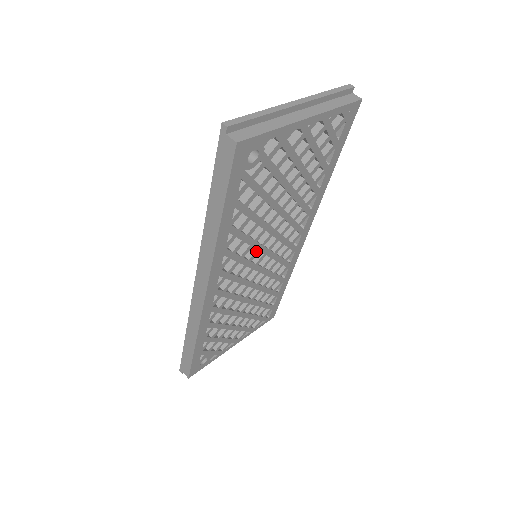
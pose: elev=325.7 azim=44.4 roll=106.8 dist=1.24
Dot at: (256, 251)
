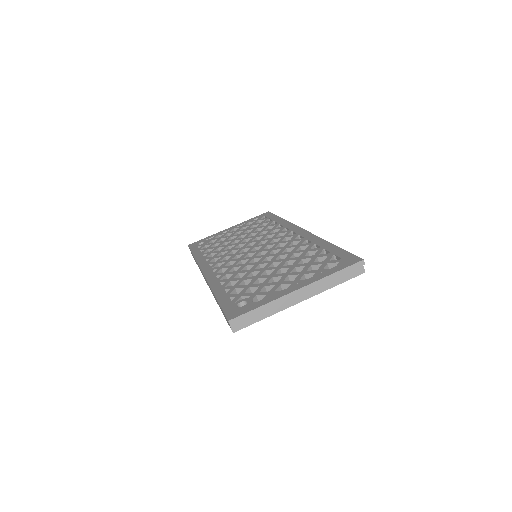
Dot at: occluded
